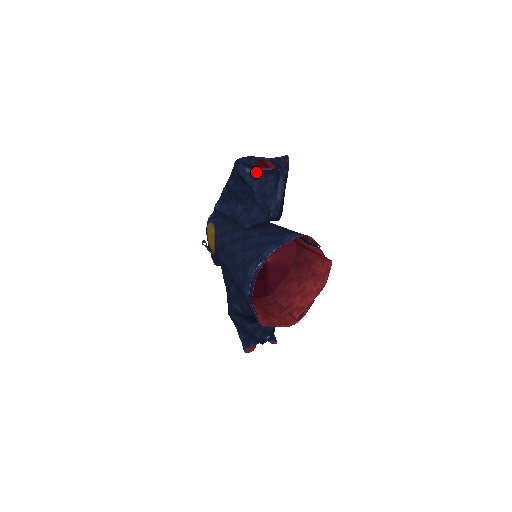
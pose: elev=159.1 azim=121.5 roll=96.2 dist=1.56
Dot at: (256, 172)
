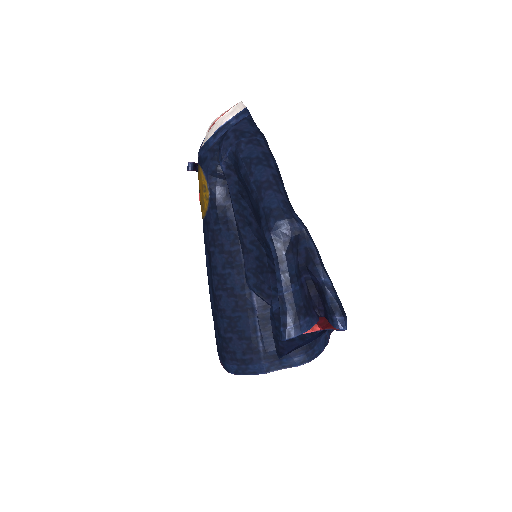
Dot at: occluded
